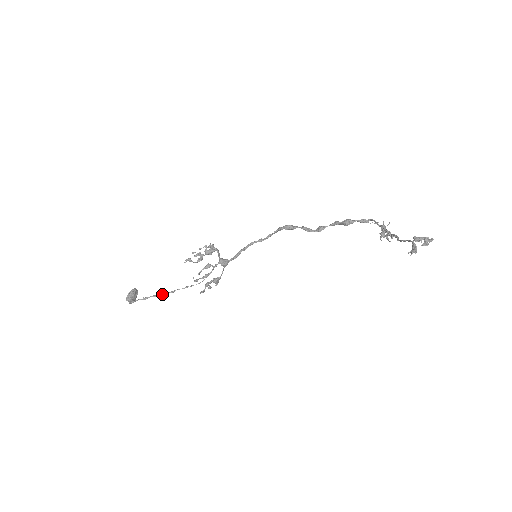
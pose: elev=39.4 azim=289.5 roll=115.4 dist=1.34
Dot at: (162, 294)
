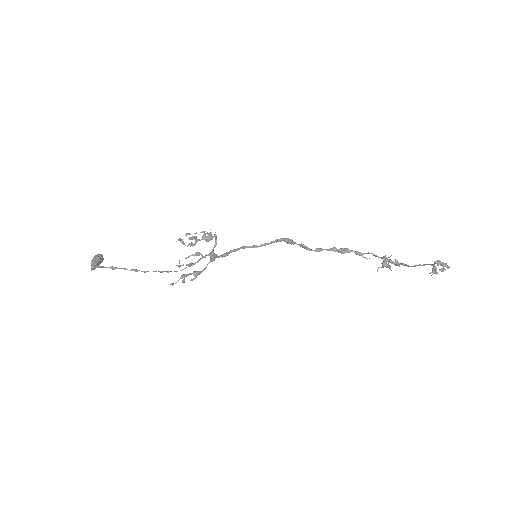
Dot at: (134, 269)
